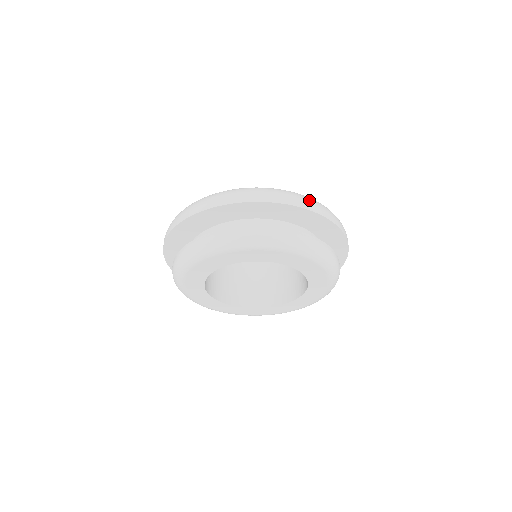
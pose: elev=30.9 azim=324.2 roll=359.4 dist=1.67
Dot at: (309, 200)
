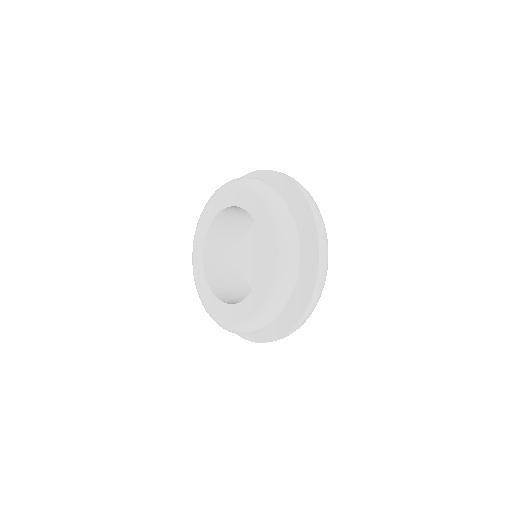
Dot at: occluded
